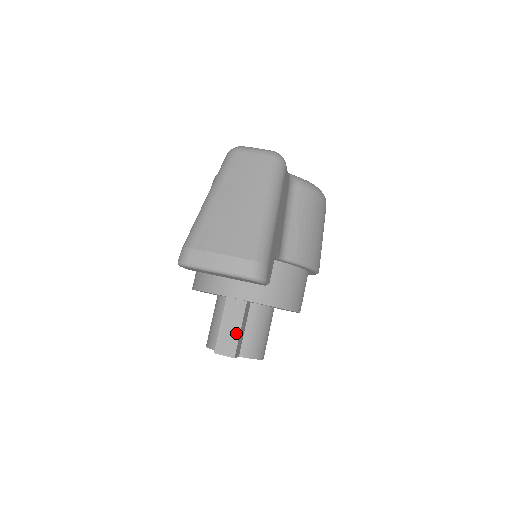
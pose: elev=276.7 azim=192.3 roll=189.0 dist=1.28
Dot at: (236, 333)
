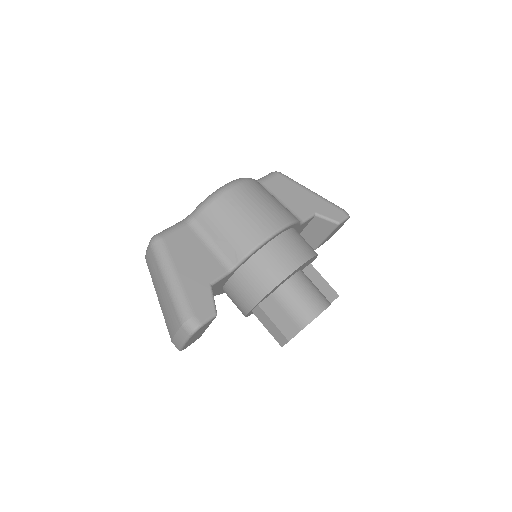
Dot at: (274, 327)
